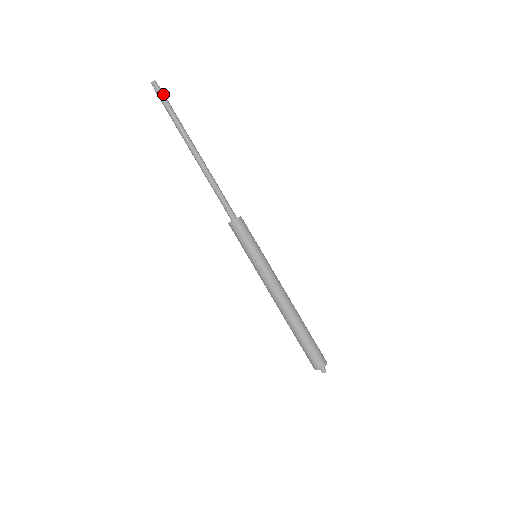
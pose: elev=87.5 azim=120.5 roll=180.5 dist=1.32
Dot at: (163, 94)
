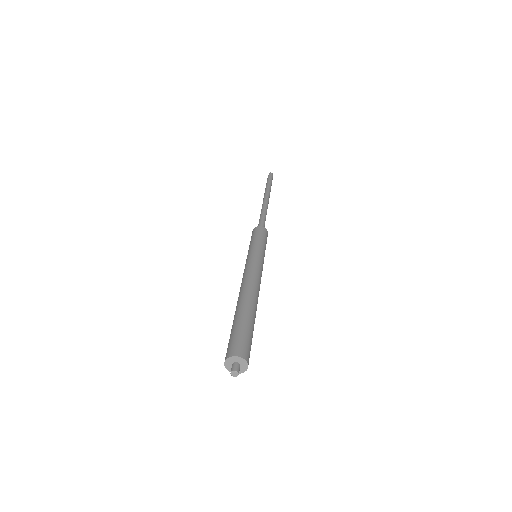
Dot at: (272, 178)
